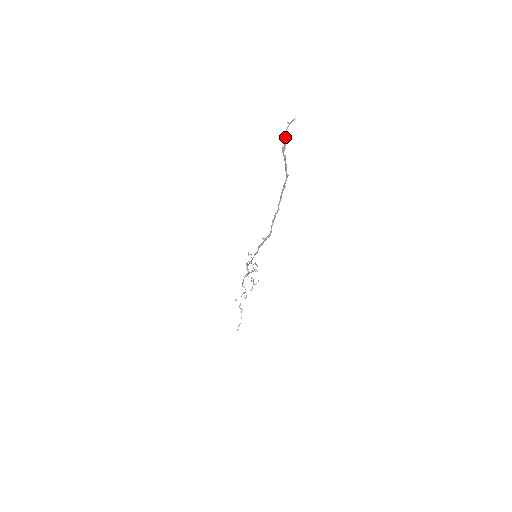
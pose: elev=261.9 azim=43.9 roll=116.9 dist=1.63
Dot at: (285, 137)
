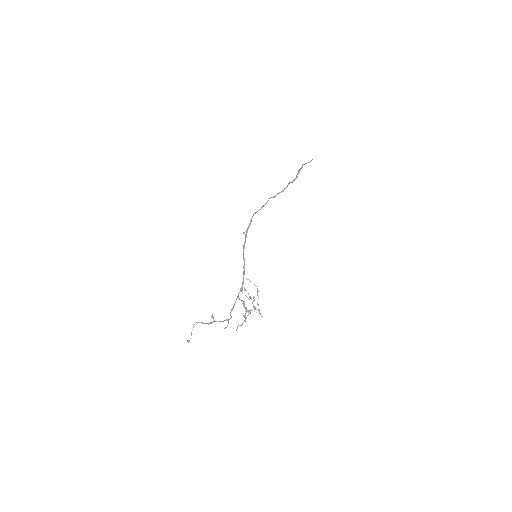
Dot at: (302, 164)
